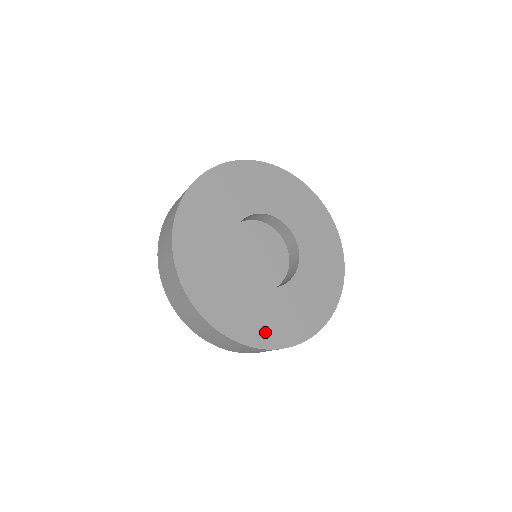
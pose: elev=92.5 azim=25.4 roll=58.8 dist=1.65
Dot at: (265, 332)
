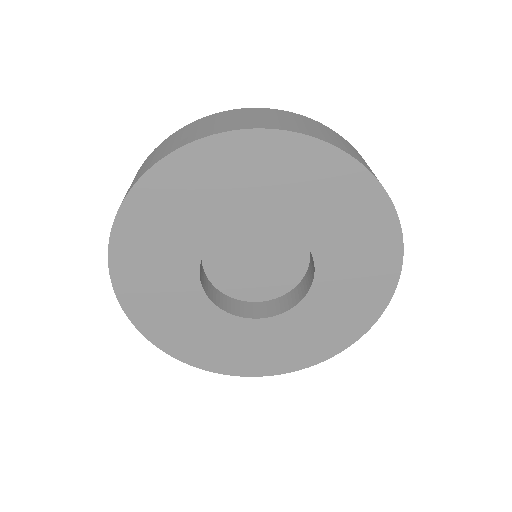
Dot at: (239, 361)
